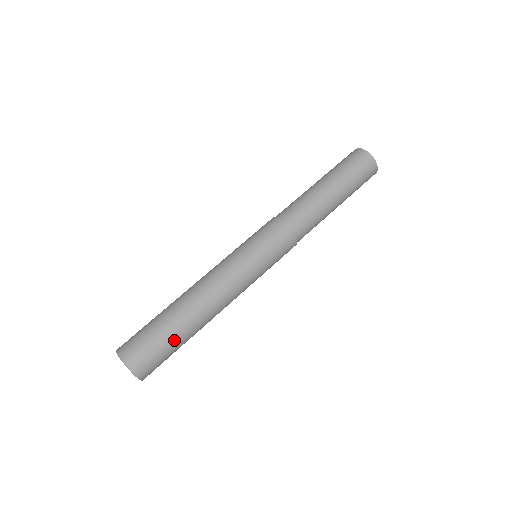
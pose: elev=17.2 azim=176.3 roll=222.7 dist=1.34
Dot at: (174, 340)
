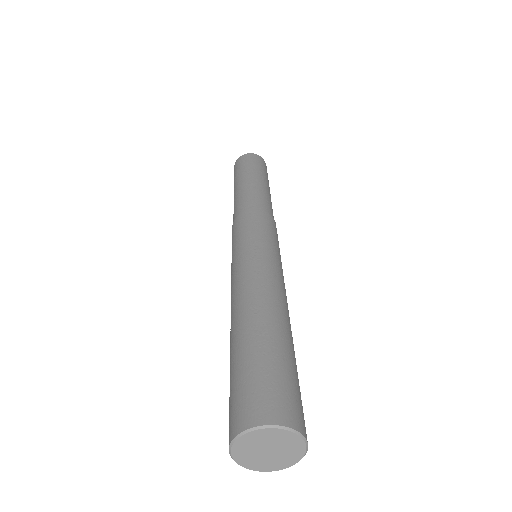
Dot at: occluded
